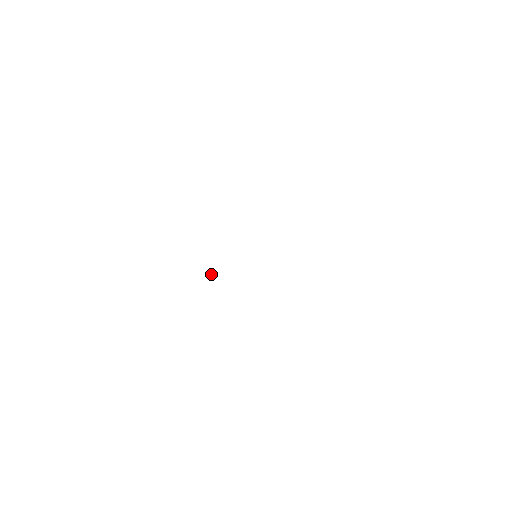
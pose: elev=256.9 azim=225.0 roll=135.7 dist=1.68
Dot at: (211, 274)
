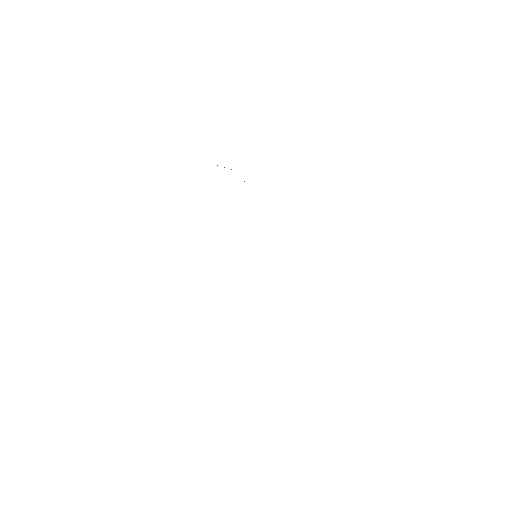
Dot at: occluded
